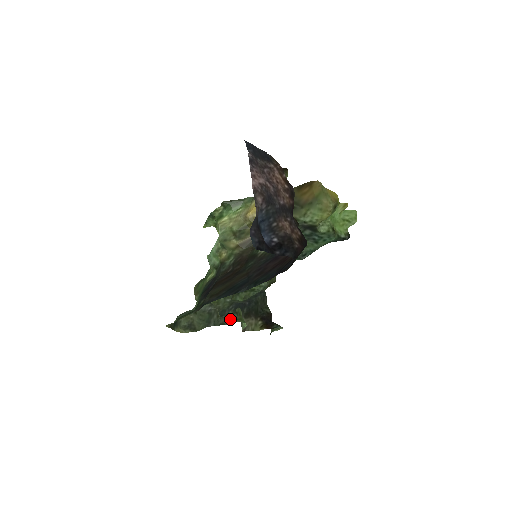
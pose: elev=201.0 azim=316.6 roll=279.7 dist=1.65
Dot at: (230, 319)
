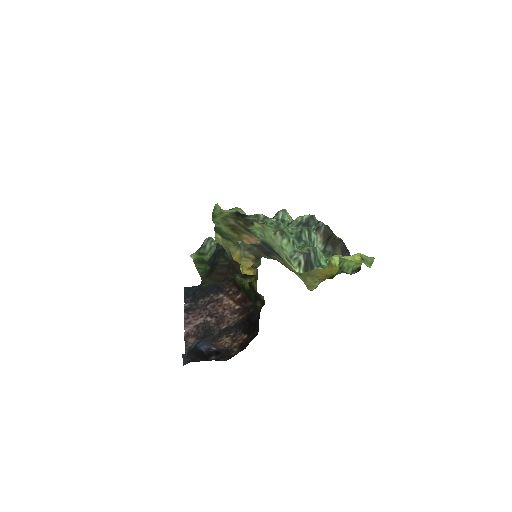
Dot at: occluded
